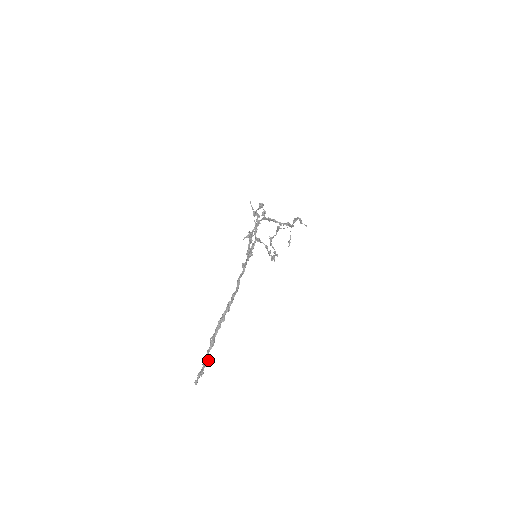
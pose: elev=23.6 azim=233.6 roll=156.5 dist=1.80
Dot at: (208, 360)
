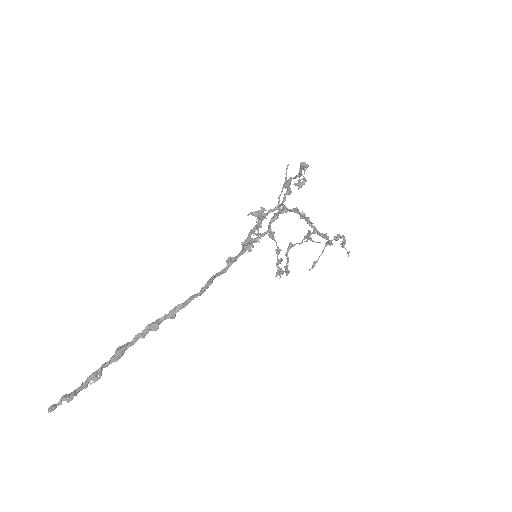
Dot at: (94, 380)
